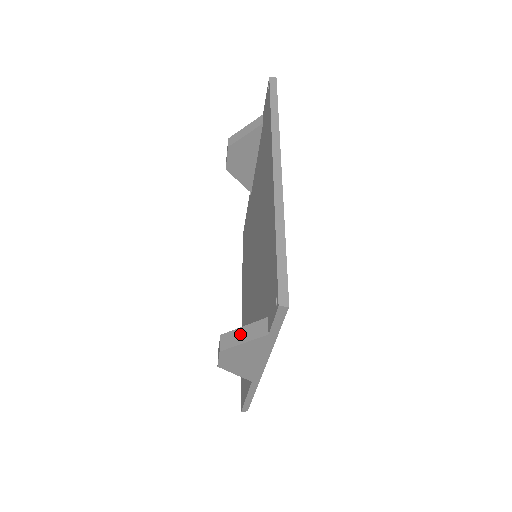
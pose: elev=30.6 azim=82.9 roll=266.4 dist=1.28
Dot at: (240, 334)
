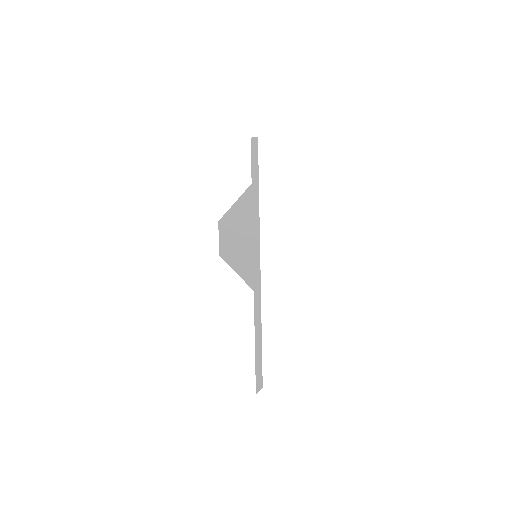
Dot at: occluded
